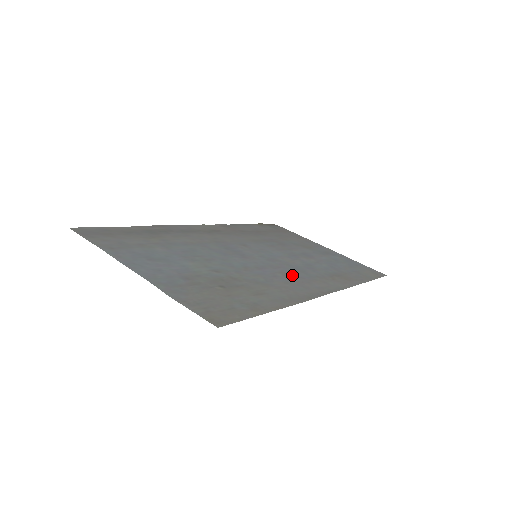
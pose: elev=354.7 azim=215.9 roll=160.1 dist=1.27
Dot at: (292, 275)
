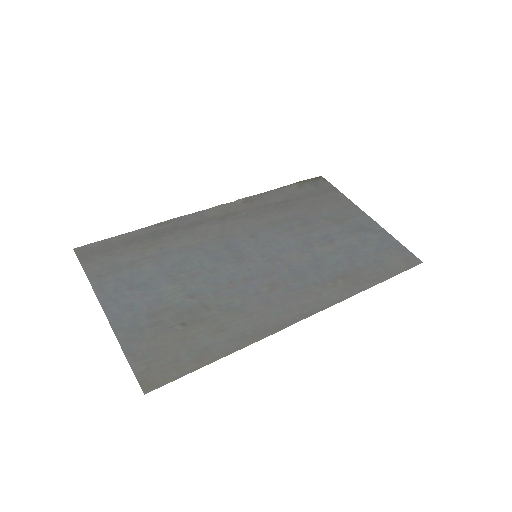
Dot at: (281, 287)
